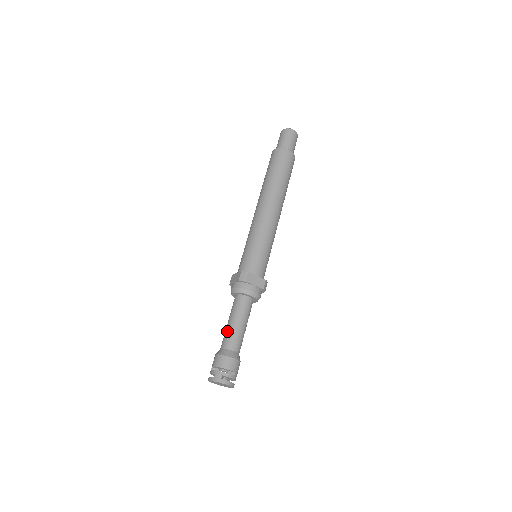
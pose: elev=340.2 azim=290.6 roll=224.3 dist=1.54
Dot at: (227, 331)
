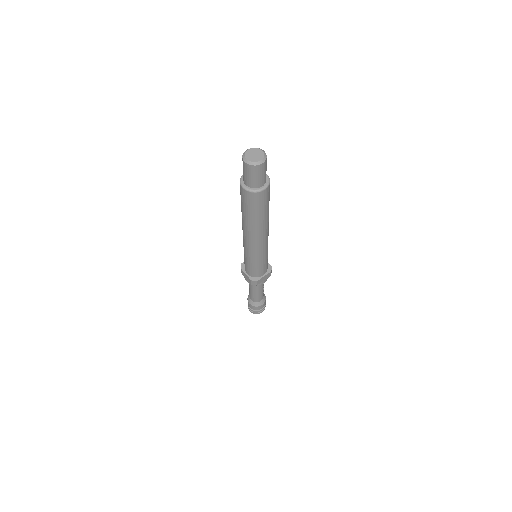
Dot at: (252, 295)
